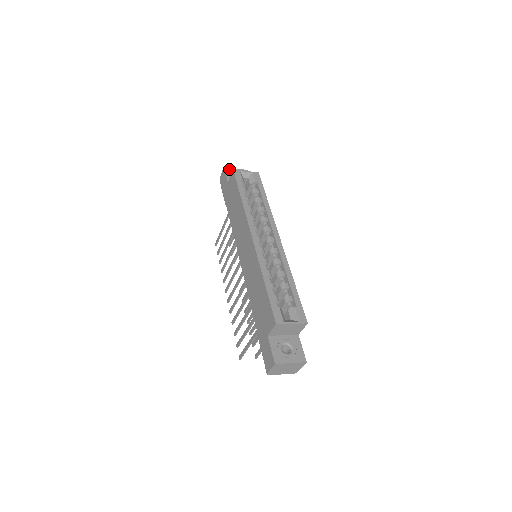
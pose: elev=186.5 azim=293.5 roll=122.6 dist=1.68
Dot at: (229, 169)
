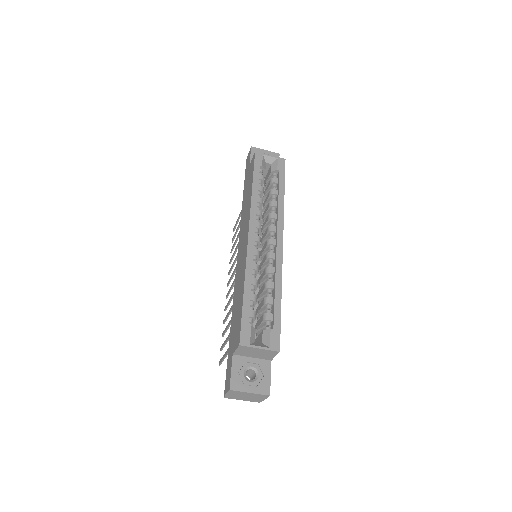
Dot at: (257, 149)
